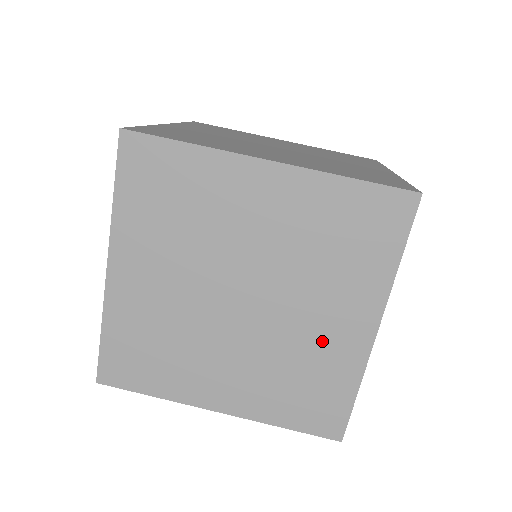
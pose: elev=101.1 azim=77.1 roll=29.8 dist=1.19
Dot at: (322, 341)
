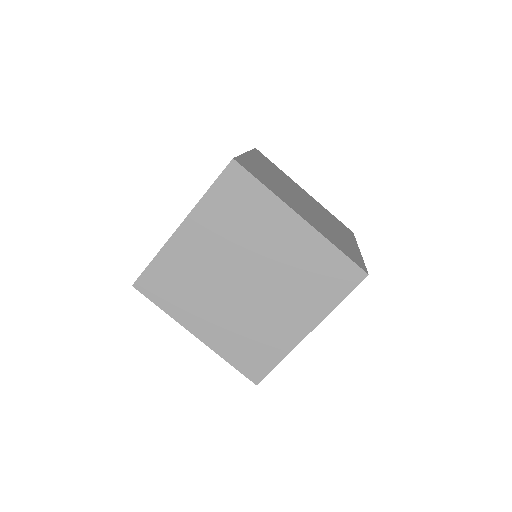
Dot at: (277, 325)
